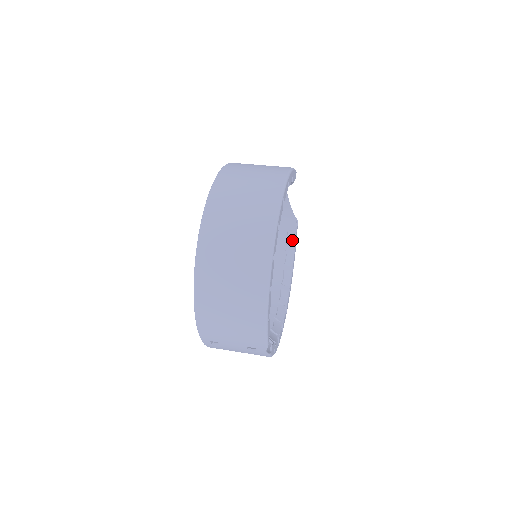
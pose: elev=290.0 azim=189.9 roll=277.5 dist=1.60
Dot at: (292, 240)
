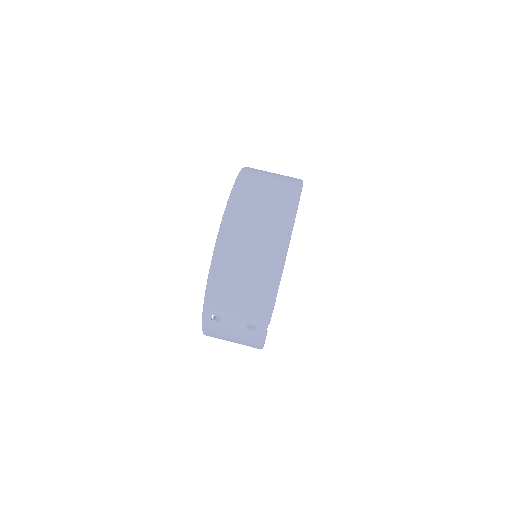
Dot at: occluded
